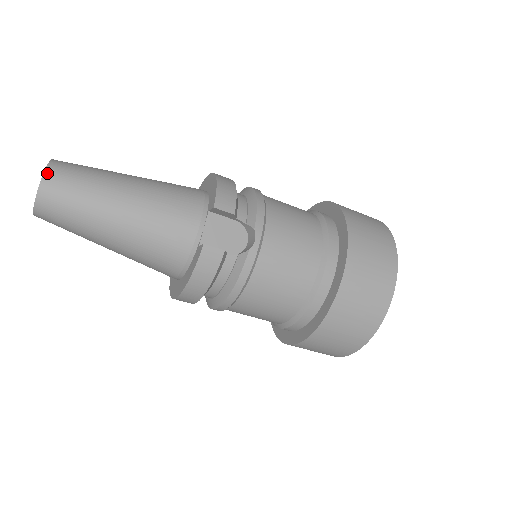
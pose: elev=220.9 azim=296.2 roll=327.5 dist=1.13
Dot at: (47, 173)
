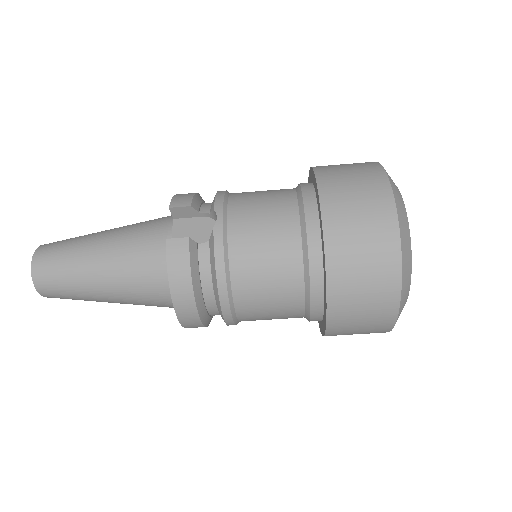
Dot at: (37, 251)
